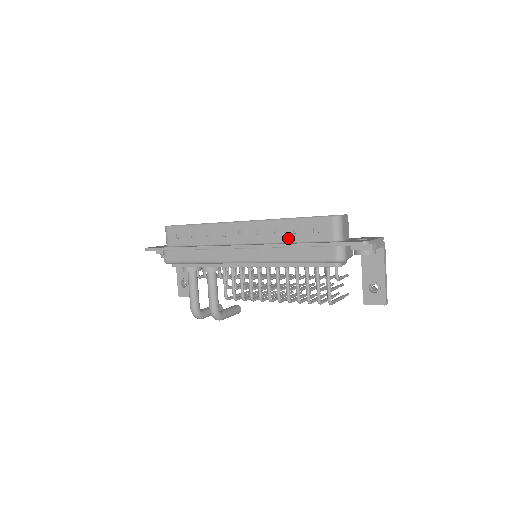
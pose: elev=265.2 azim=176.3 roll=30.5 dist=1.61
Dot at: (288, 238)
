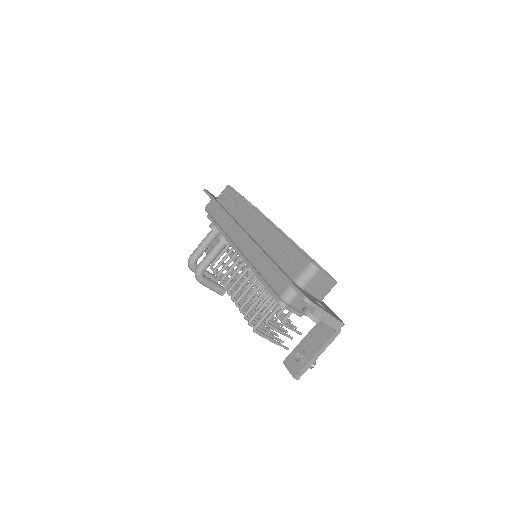
Dot at: (274, 253)
